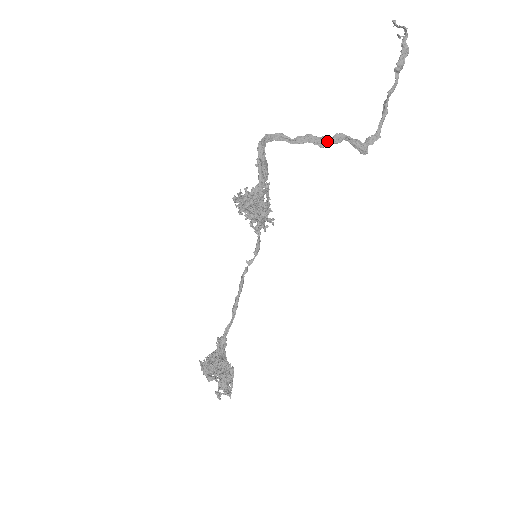
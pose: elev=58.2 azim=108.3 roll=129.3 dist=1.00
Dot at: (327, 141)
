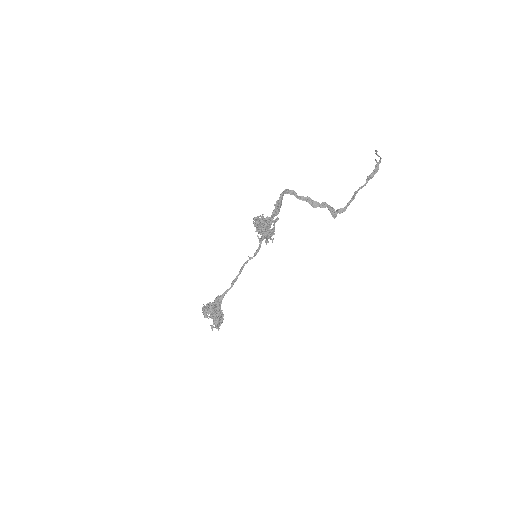
Dot at: (317, 205)
